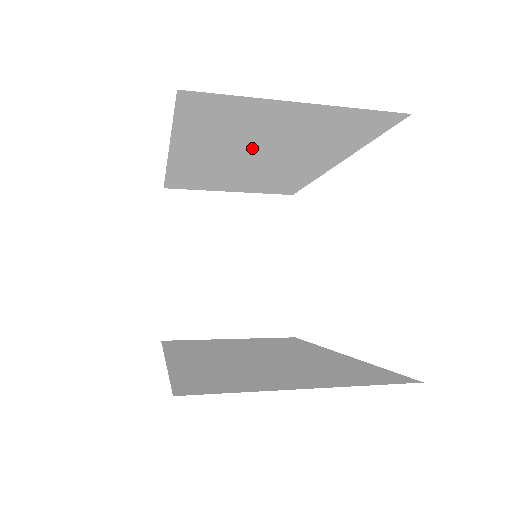
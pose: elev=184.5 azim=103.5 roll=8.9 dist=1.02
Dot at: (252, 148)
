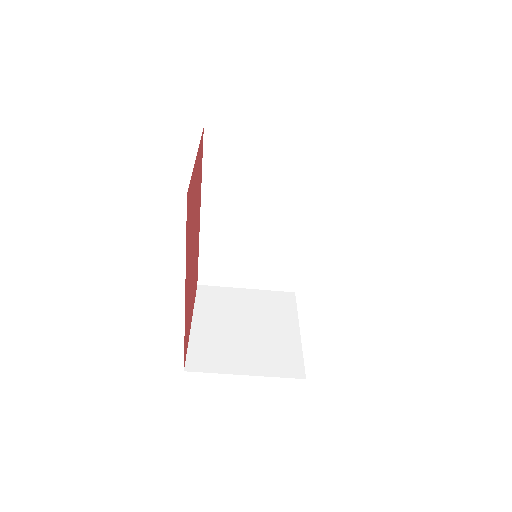
Dot at: (250, 199)
